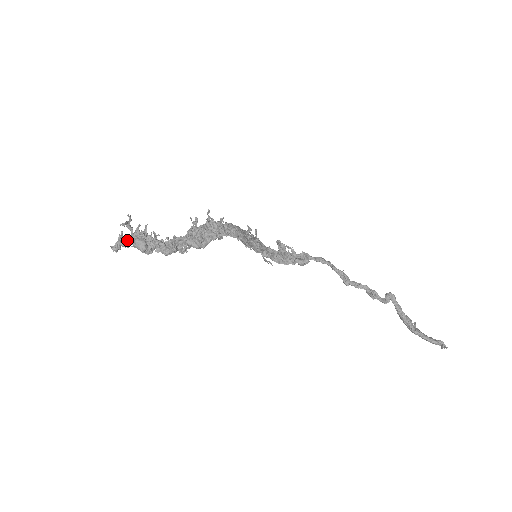
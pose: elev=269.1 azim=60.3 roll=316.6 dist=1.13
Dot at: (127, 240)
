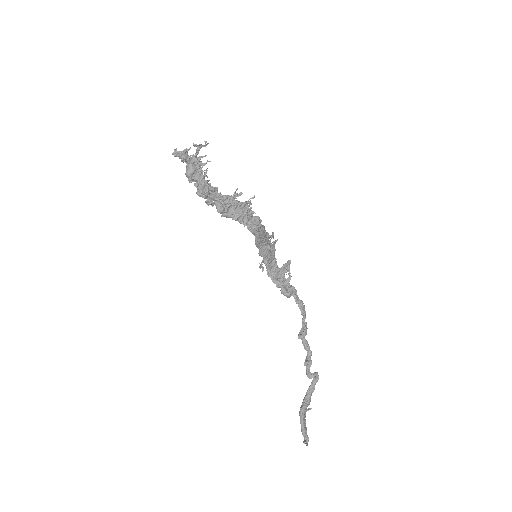
Dot at: (185, 158)
